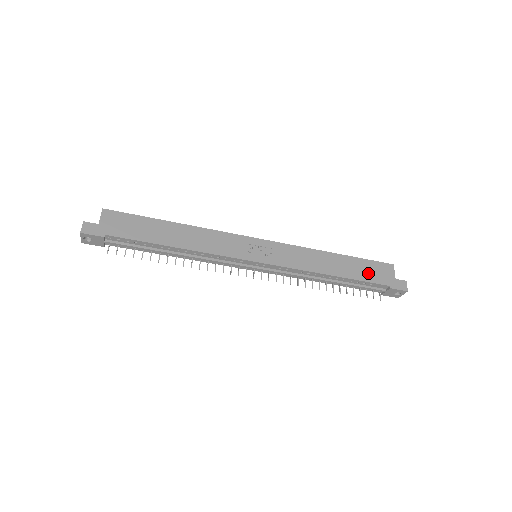
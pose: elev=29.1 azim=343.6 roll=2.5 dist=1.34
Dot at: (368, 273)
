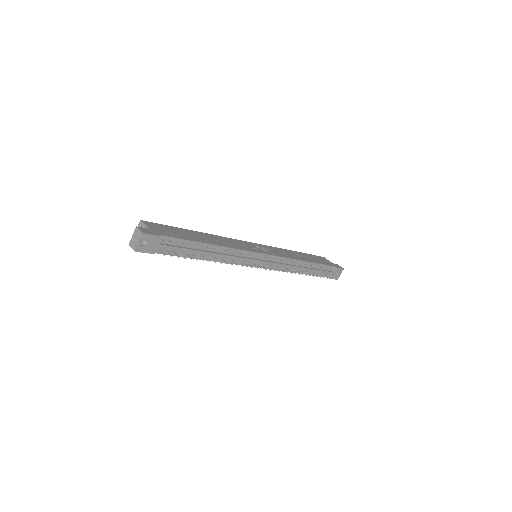
Dot at: (319, 260)
